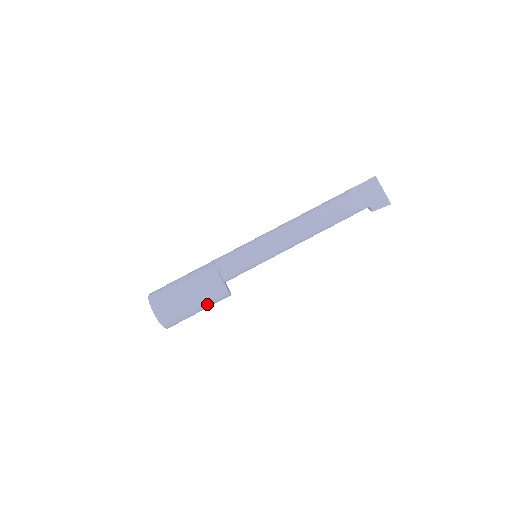
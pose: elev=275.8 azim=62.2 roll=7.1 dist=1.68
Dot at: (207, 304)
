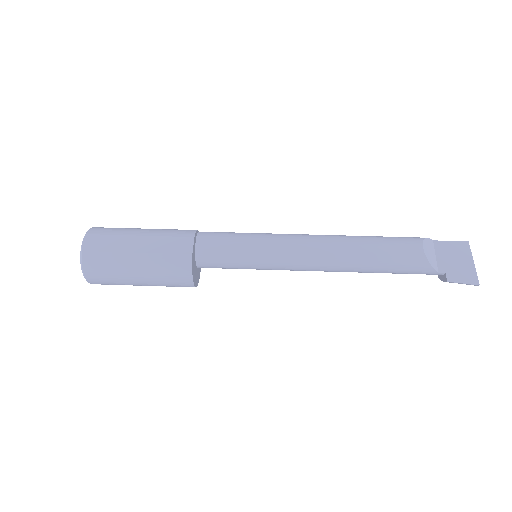
Dot at: (154, 270)
